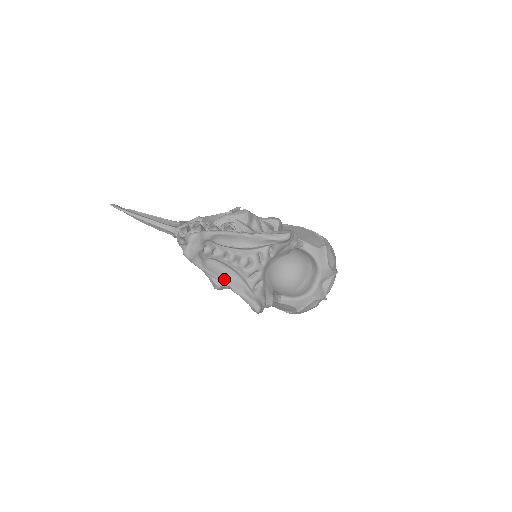
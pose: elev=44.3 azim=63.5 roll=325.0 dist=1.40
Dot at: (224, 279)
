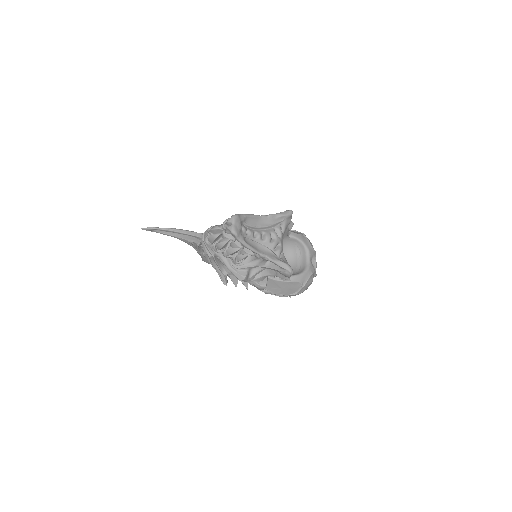
Dot at: (260, 252)
